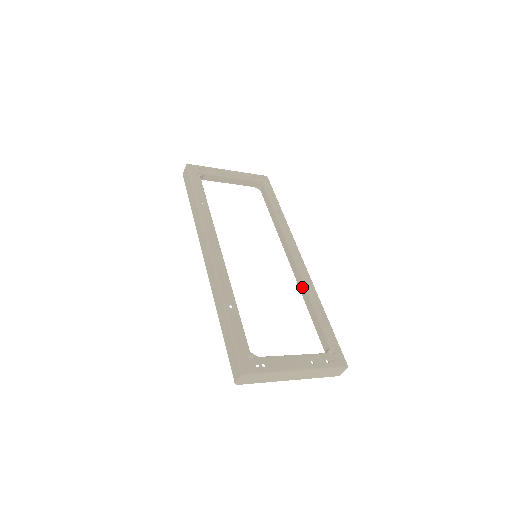
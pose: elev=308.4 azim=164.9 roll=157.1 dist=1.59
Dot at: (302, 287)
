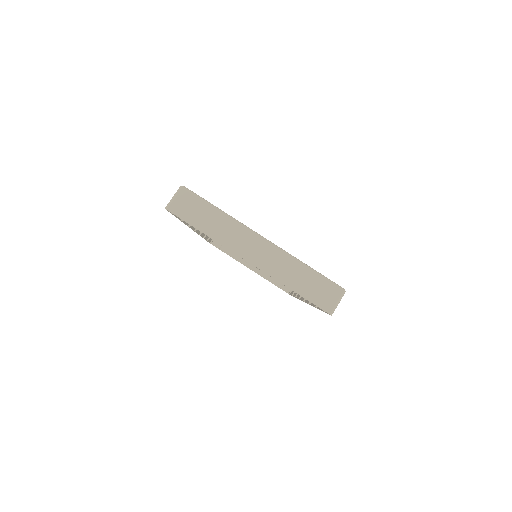
Dot at: occluded
